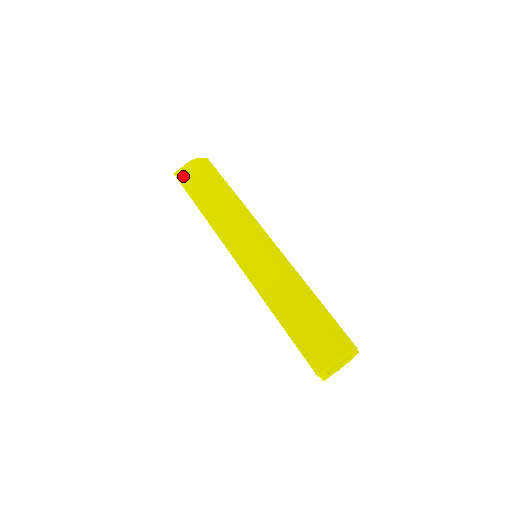
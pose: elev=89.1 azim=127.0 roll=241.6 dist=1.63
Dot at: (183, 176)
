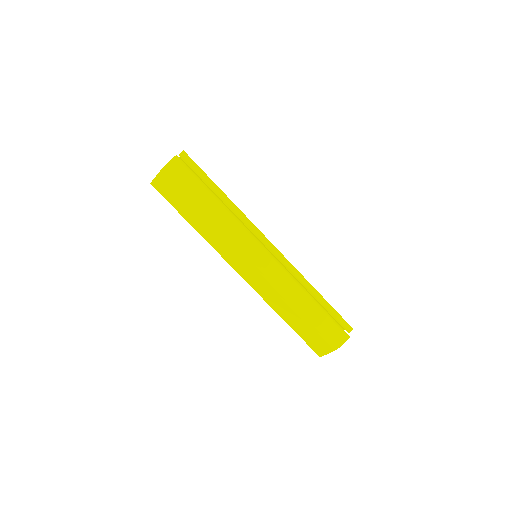
Dot at: (161, 188)
